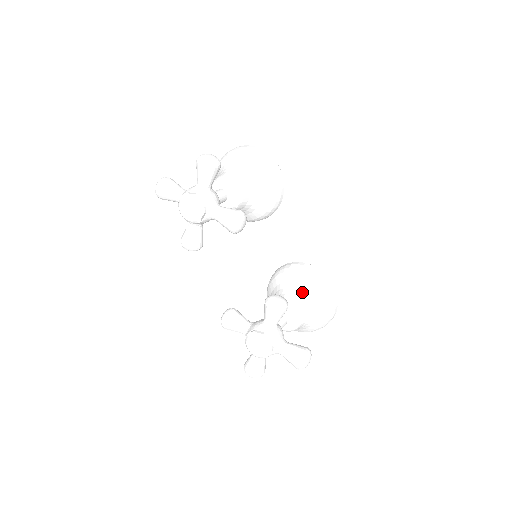
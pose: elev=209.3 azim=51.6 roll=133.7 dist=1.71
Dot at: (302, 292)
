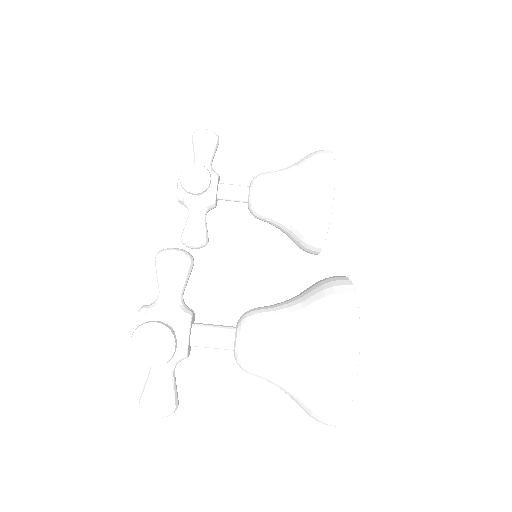
Dot at: (288, 301)
